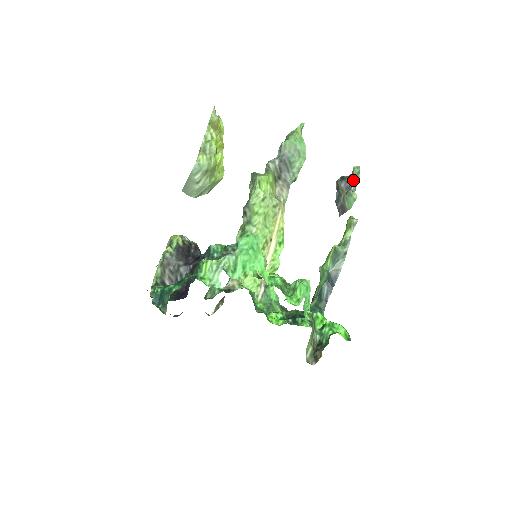
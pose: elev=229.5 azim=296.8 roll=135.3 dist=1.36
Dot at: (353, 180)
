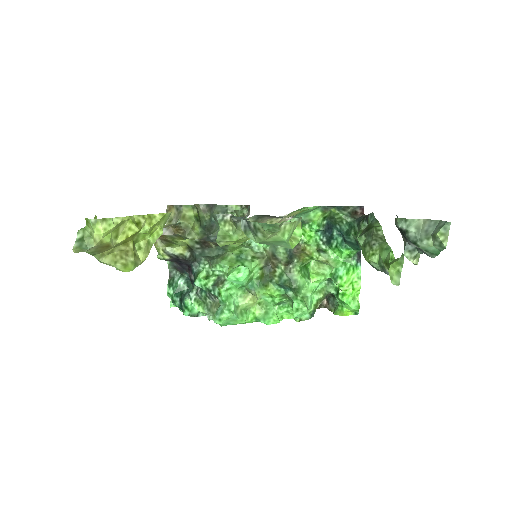
Dot at: occluded
